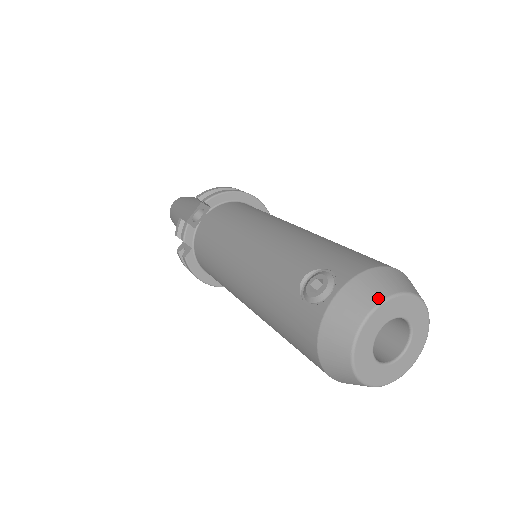
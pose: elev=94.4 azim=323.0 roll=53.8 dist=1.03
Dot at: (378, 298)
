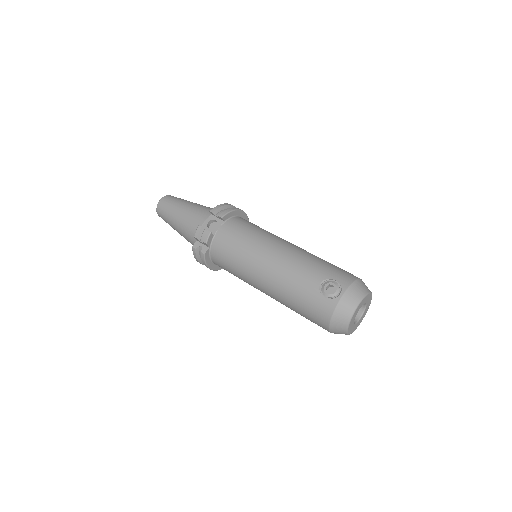
Dot at: (362, 296)
